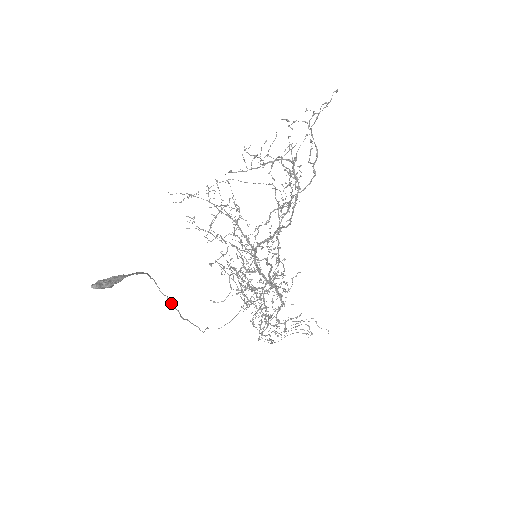
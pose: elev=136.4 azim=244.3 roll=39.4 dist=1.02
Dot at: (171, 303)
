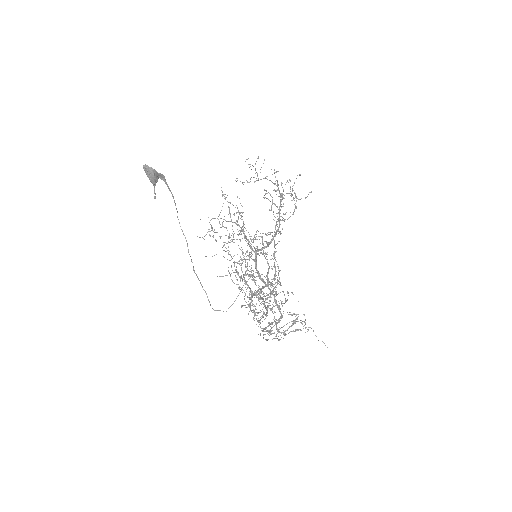
Dot at: occluded
